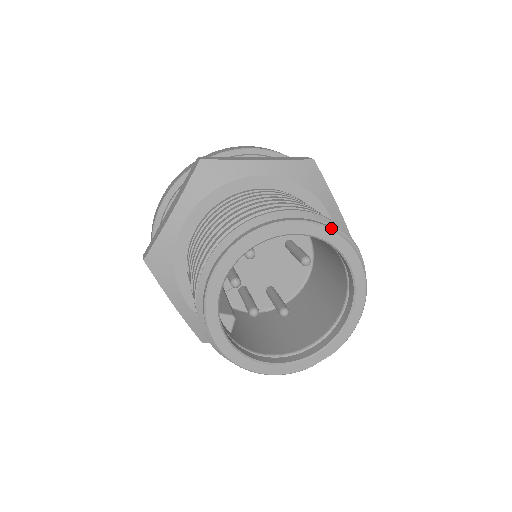
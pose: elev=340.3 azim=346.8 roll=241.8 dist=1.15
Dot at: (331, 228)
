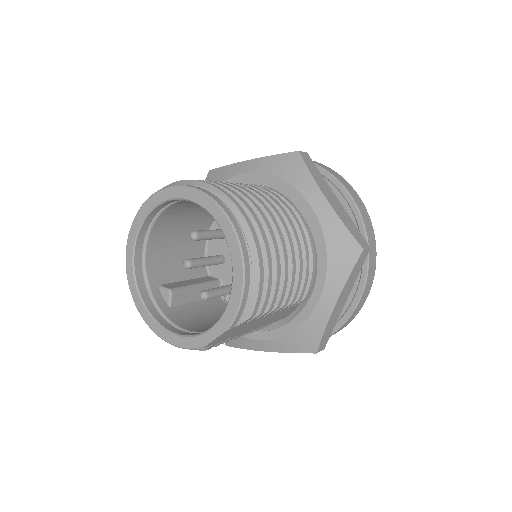
Dot at: (199, 190)
